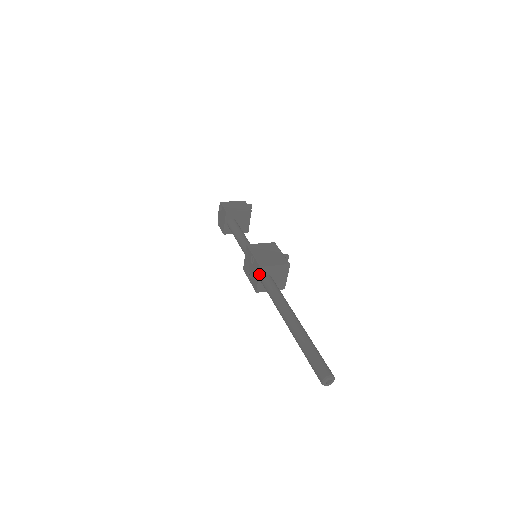
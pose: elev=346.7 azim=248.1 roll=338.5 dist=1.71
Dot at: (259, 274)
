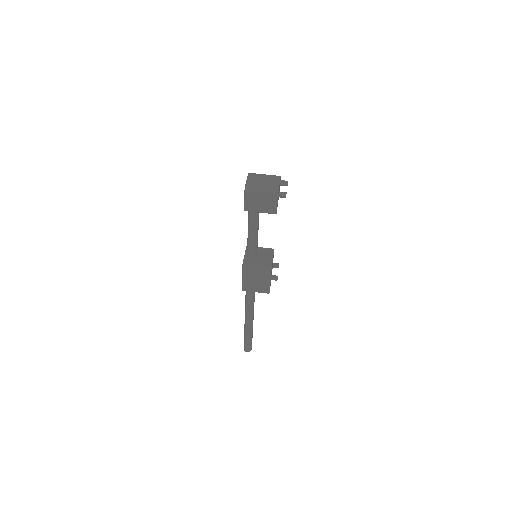
Dot at: occluded
